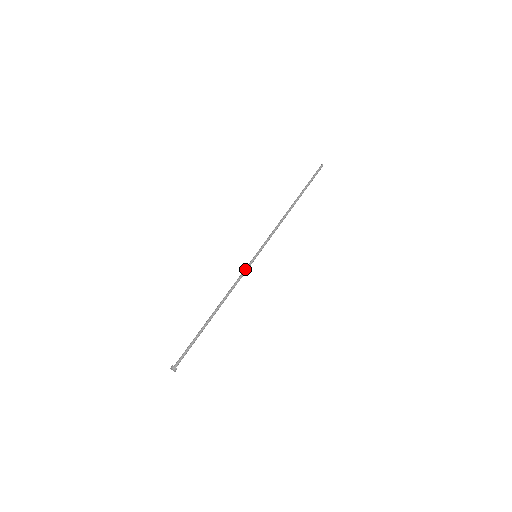
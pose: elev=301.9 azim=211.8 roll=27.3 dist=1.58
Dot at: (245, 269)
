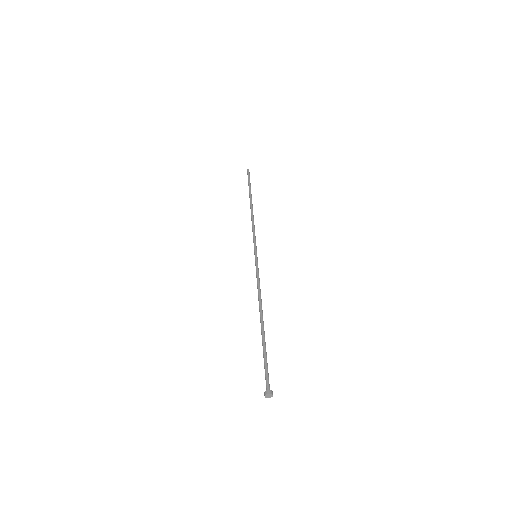
Dot at: (258, 270)
